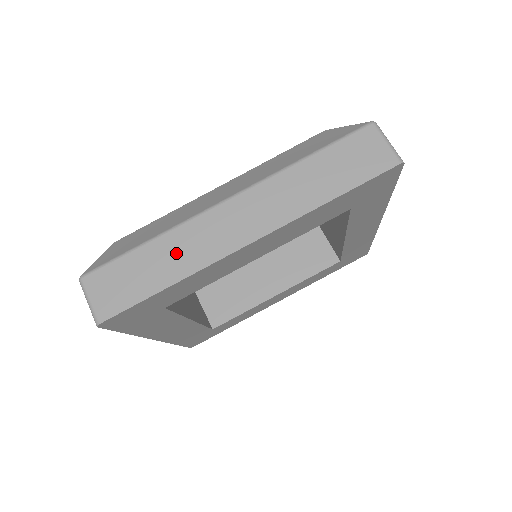
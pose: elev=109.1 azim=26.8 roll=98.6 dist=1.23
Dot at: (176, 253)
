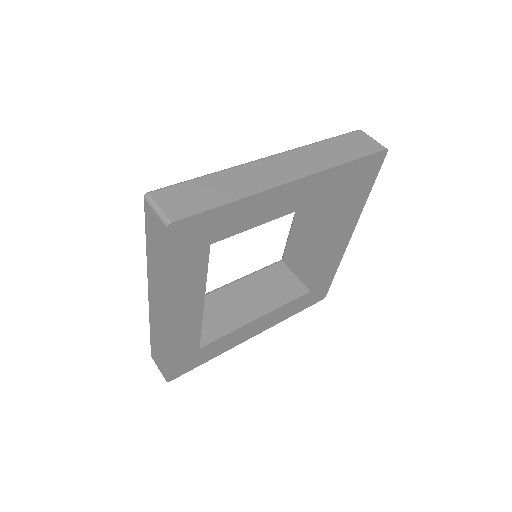
Dot at: (235, 182)
